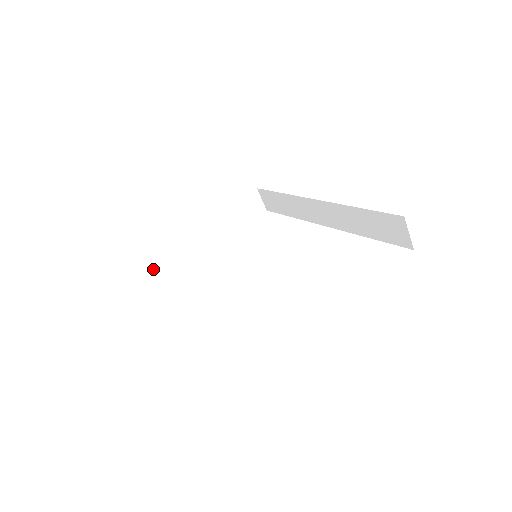
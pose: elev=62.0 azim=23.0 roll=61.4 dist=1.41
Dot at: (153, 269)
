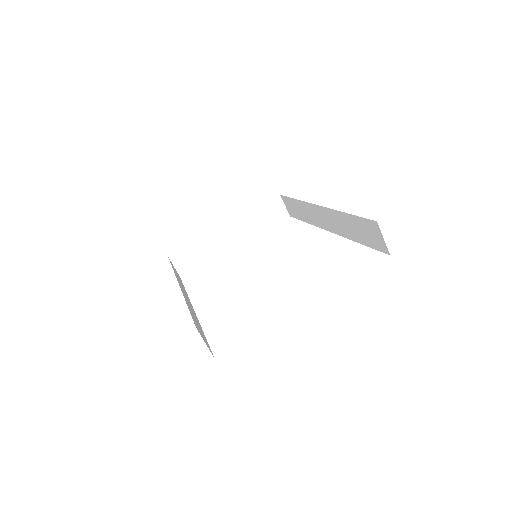
Dot at: (178, 265)
